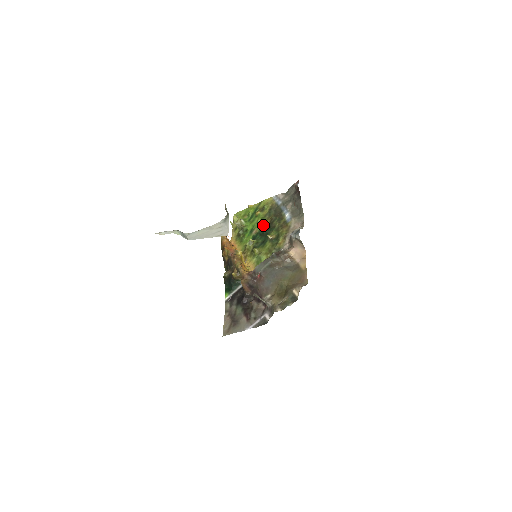
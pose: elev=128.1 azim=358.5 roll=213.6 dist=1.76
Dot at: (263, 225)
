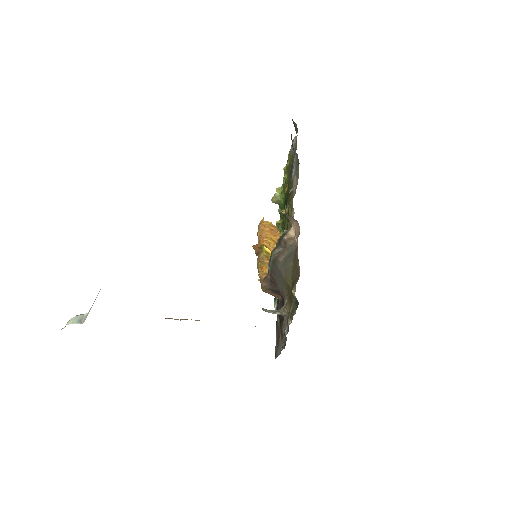
Dot at: (285, 195)
